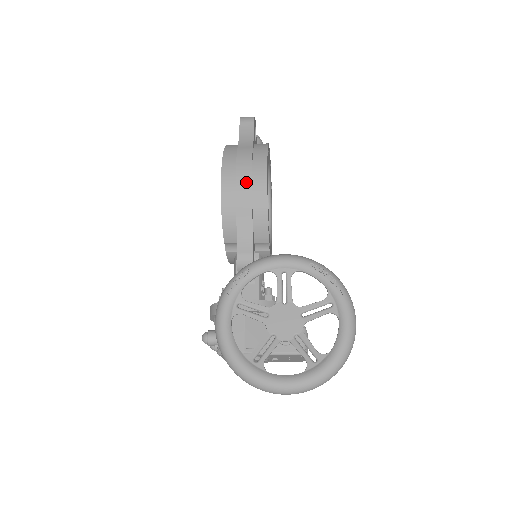
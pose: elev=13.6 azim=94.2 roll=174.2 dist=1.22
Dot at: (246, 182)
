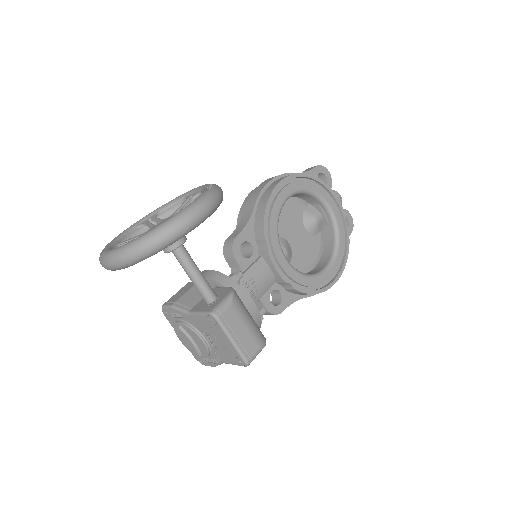
Dot at: (262, 186)
